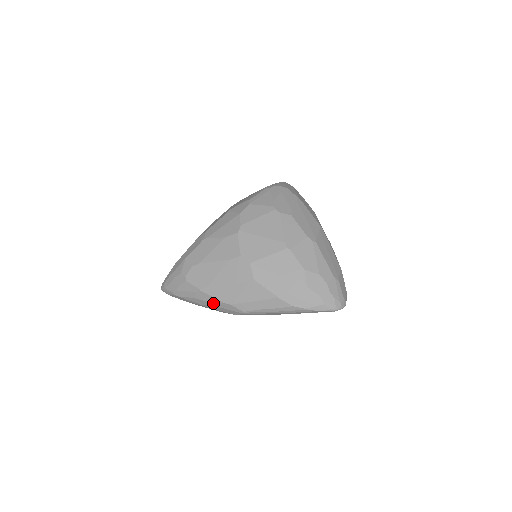
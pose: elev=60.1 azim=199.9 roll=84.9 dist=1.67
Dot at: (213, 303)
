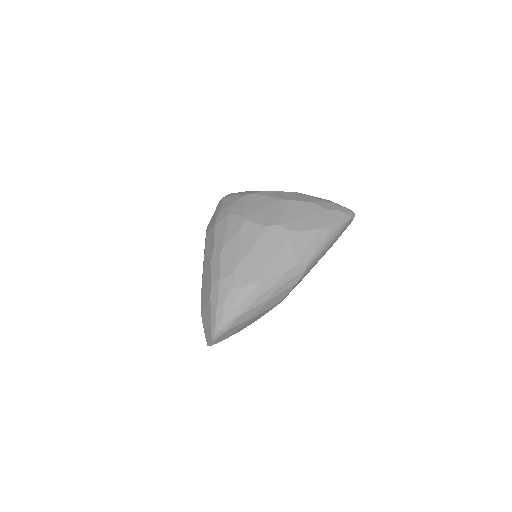
Dot at: (277, 283)
